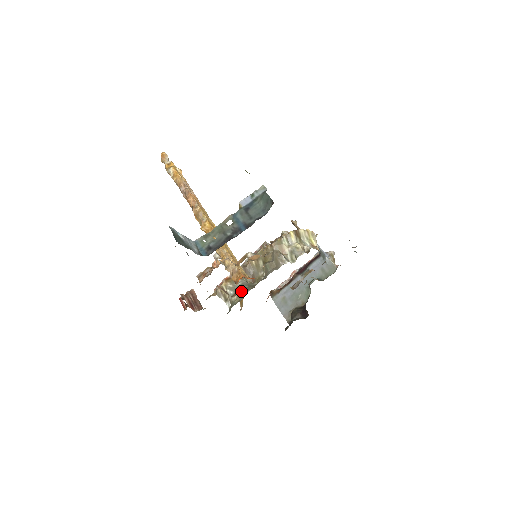
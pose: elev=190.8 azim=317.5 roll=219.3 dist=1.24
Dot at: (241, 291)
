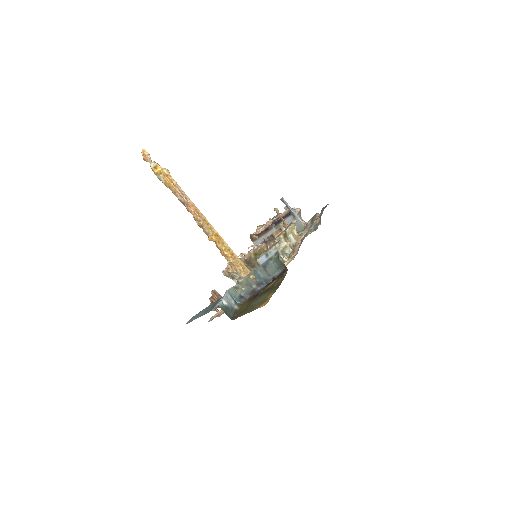
Dot at: occluded
